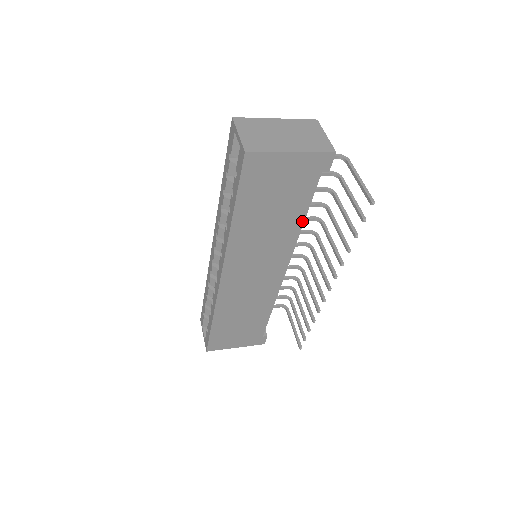
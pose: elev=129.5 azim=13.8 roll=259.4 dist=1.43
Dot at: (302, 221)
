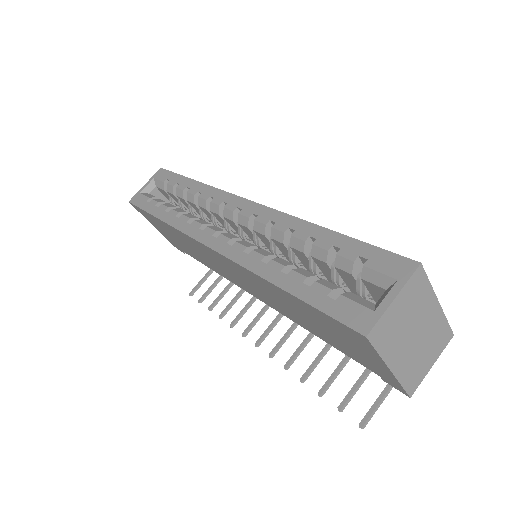
Dot at: (314, 333)
